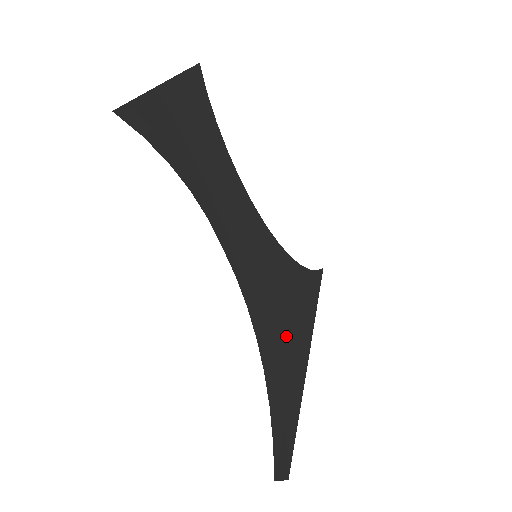
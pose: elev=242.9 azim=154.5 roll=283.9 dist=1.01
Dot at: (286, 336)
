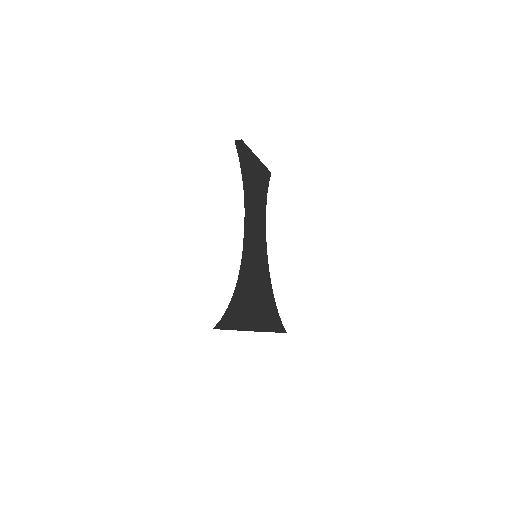
Dot at: (252, 298)
